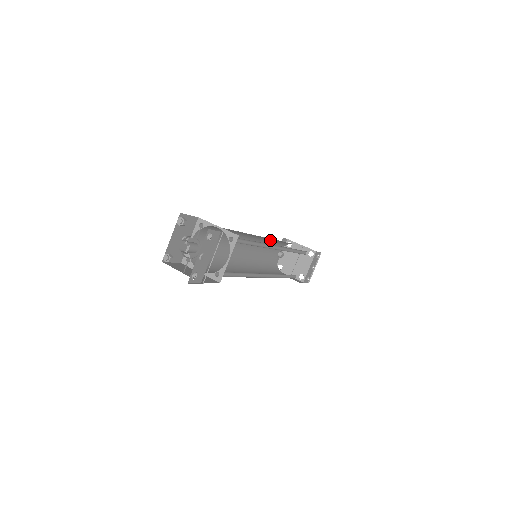
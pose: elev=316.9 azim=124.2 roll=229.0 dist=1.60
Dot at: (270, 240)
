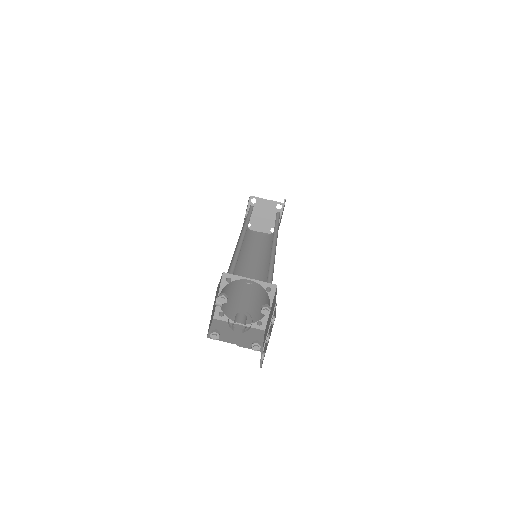
Dot at: occluded
